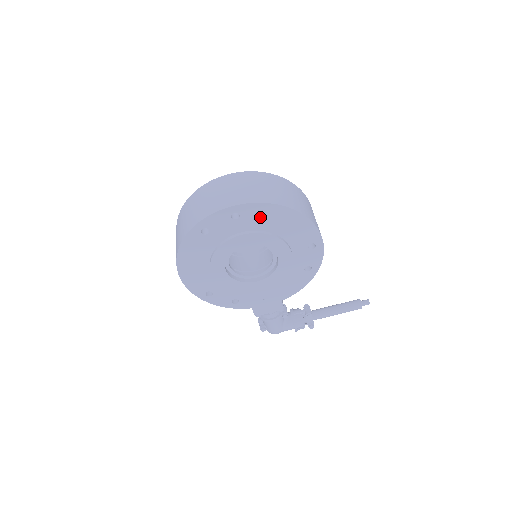
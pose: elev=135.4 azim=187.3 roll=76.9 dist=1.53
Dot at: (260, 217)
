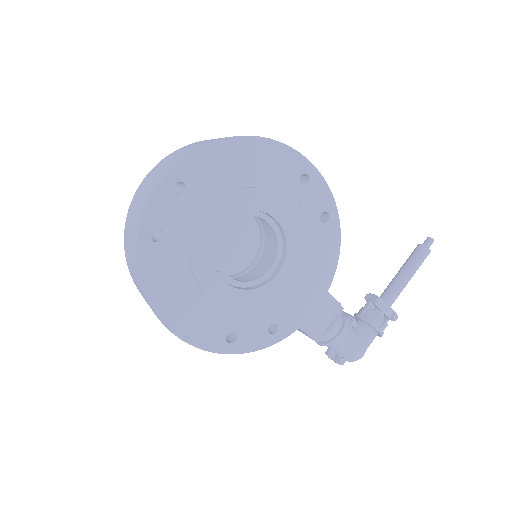
Dot at: (212, 172)
